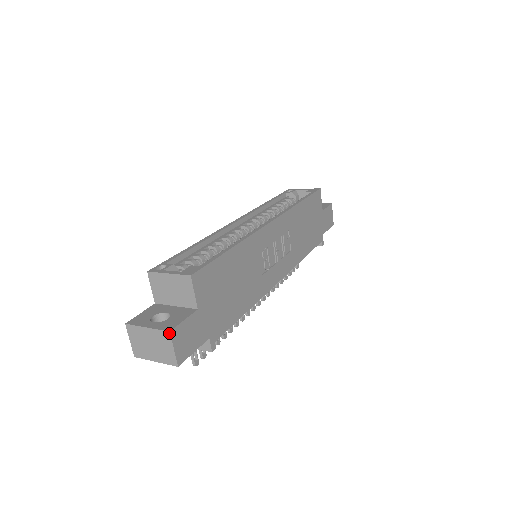
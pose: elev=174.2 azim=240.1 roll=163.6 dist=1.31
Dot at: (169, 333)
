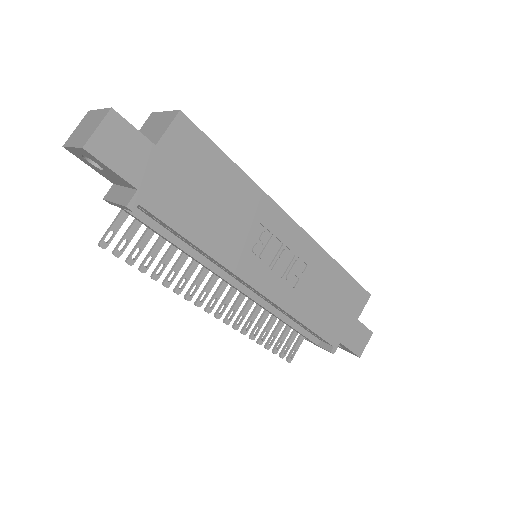
Dot at: (110, 109)
